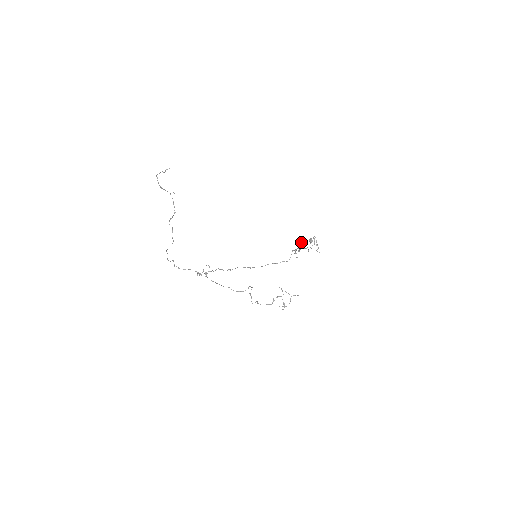
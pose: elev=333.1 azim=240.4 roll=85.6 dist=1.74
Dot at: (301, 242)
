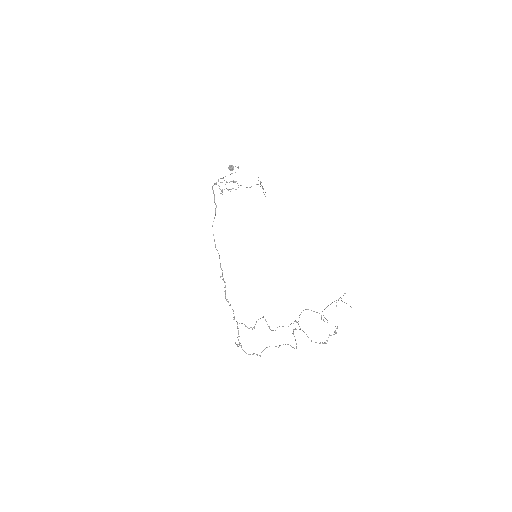
Dot at: occluded
